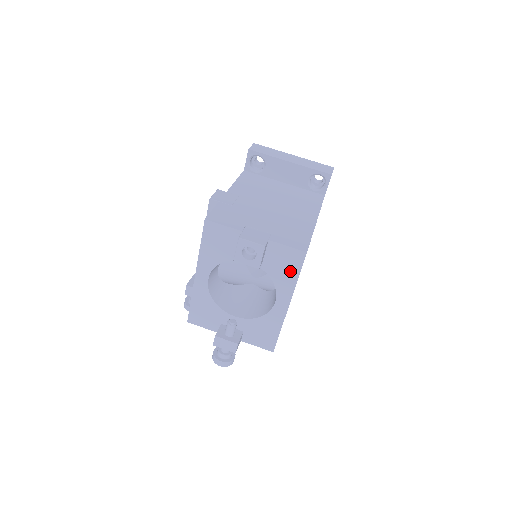
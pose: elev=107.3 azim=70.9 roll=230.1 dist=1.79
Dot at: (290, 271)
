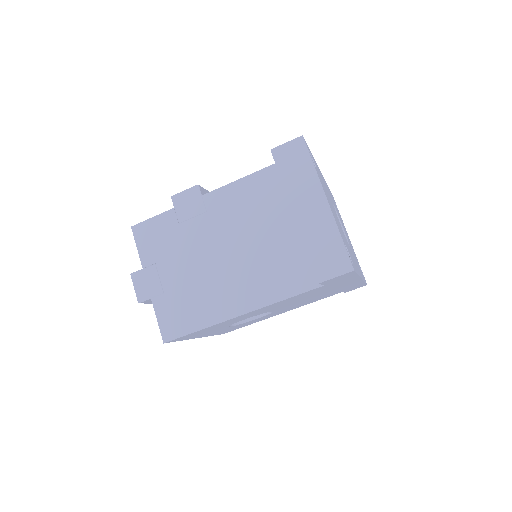
Dot at: occluded
